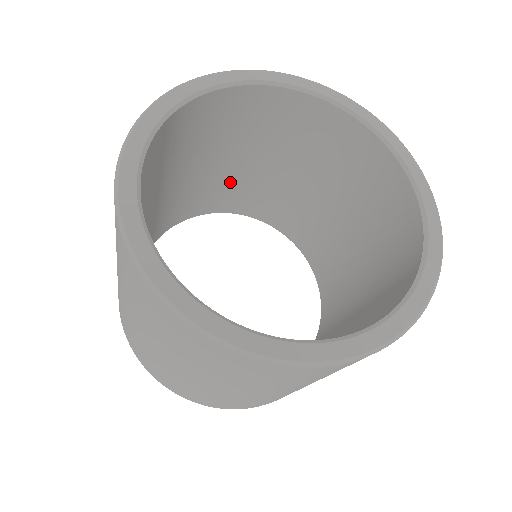
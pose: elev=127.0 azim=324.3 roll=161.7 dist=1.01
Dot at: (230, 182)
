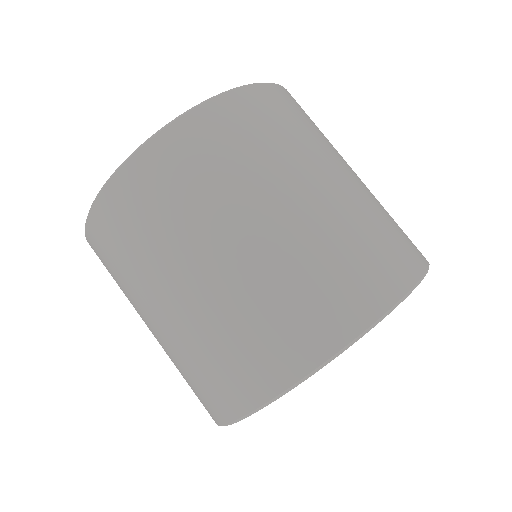
Dot at: occluded
